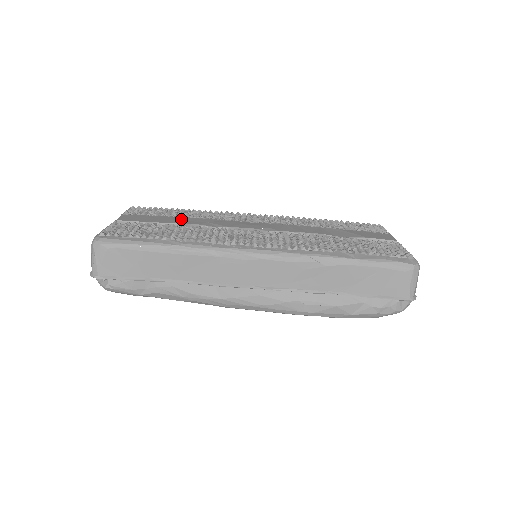
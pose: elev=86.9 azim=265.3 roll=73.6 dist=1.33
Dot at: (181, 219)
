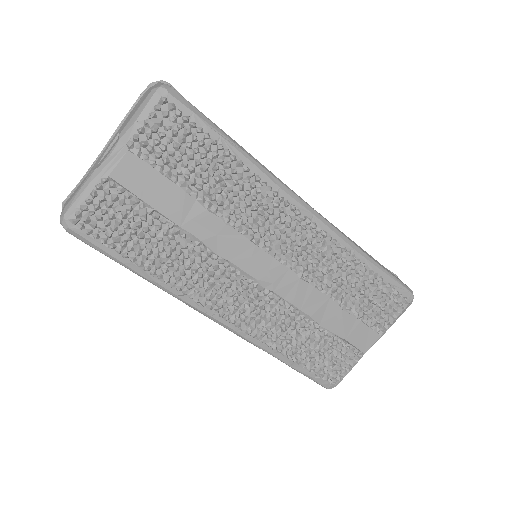
Dot at: (193, 209)
